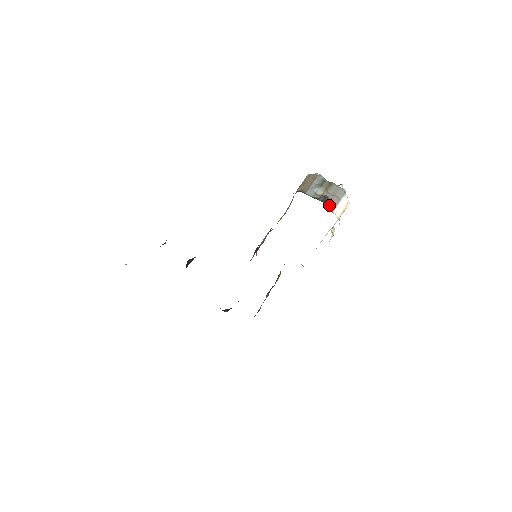
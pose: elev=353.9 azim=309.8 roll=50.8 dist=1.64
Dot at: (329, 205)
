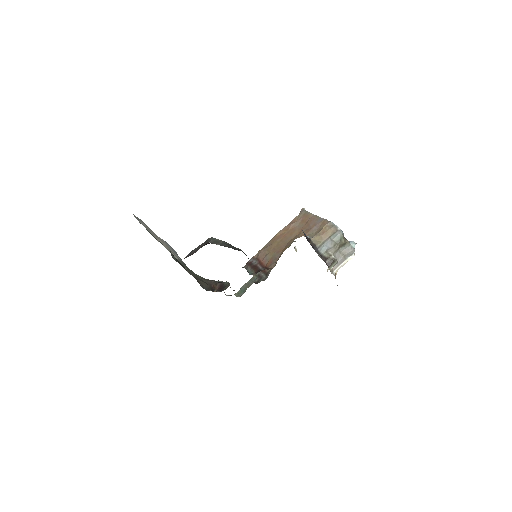
Dot at: (333, 266)
